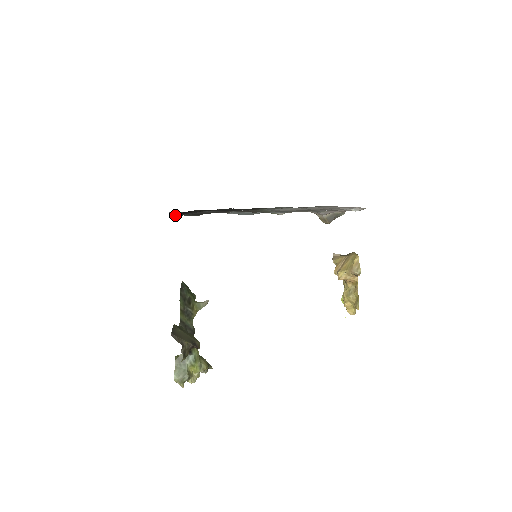
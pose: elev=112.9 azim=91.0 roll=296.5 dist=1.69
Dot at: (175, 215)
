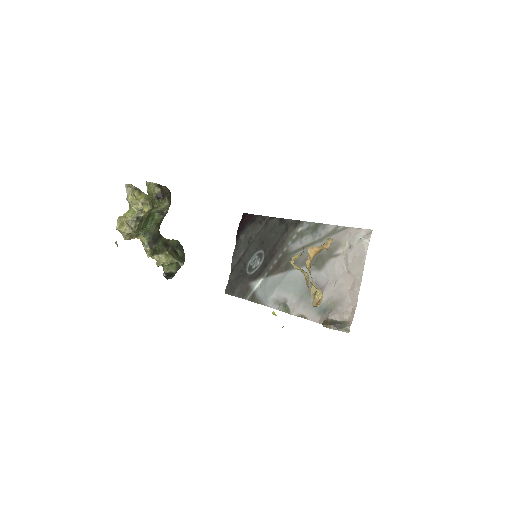
Dot at: (239, 230)
